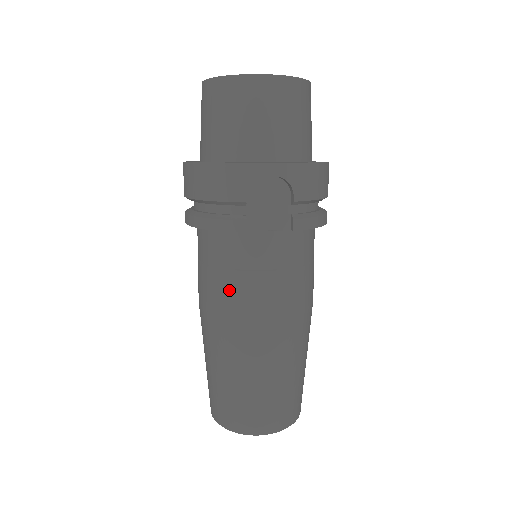
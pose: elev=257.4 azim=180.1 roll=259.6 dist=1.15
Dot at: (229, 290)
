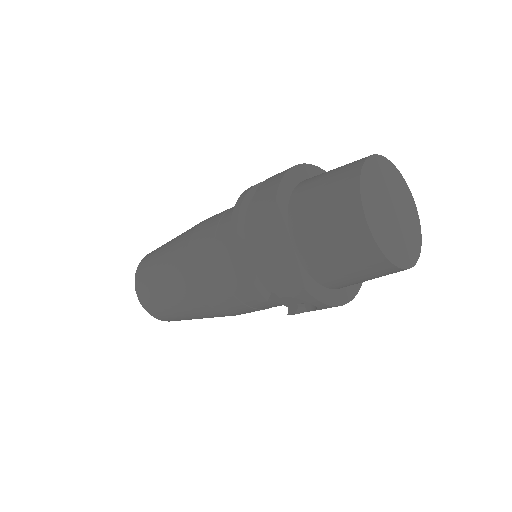
Dot at: (214, 290)
